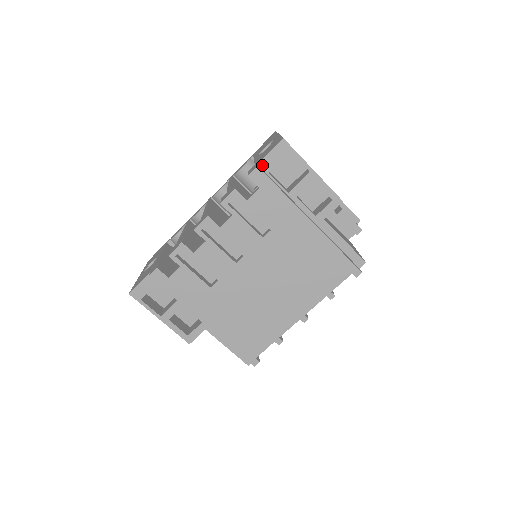
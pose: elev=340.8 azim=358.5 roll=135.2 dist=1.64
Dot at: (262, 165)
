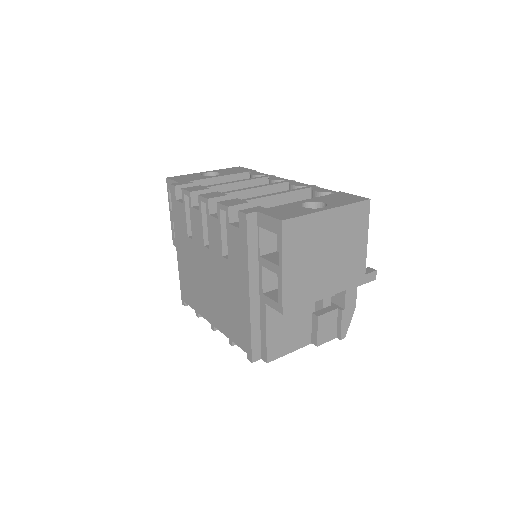
Dot at: (259, 216)
